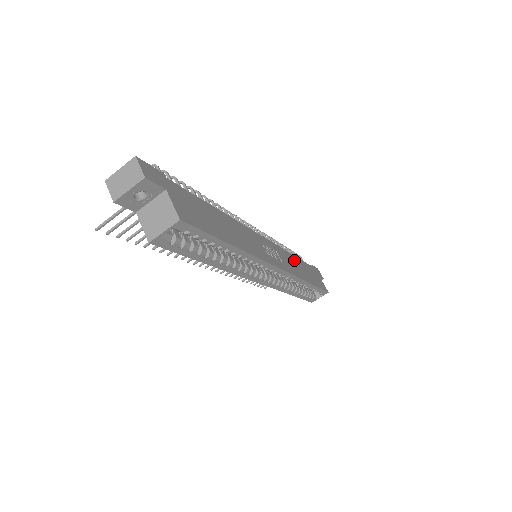
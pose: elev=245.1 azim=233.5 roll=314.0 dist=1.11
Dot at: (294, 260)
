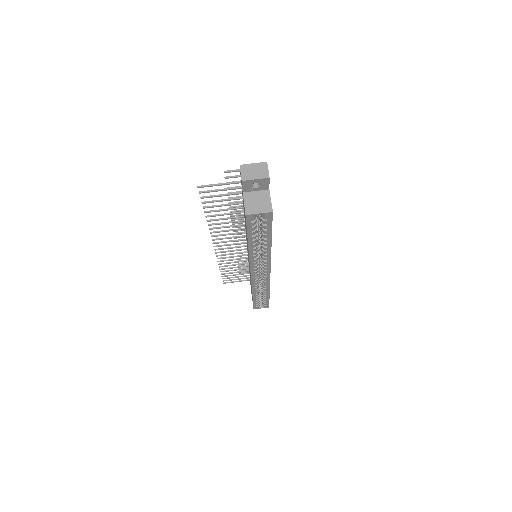
Dot at: occluded
